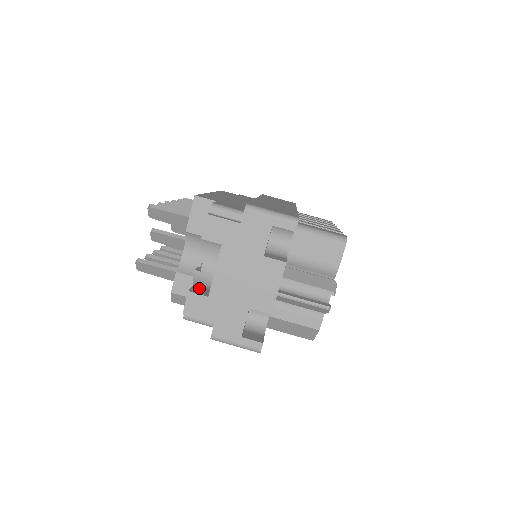
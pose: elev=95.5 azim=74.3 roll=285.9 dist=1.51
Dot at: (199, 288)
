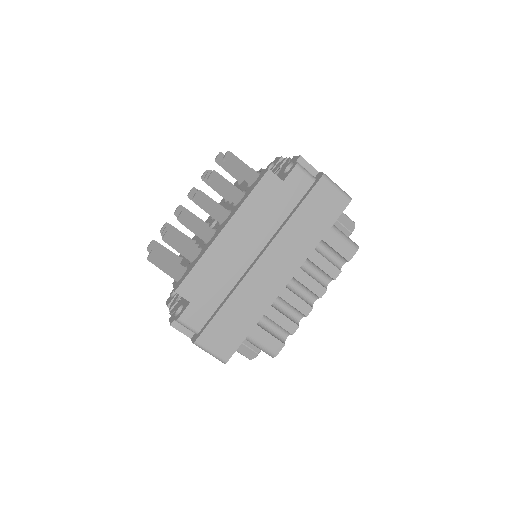
Dot at: occluded
